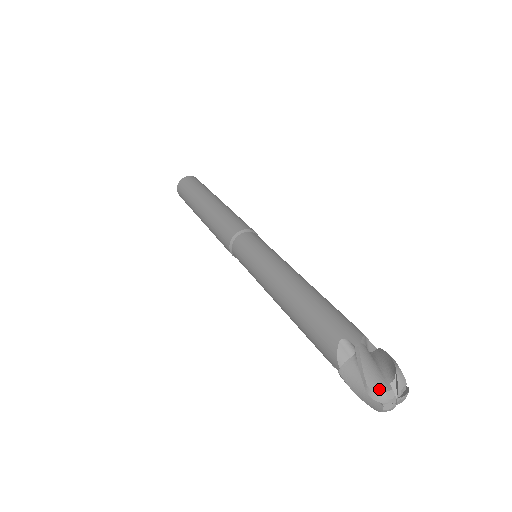
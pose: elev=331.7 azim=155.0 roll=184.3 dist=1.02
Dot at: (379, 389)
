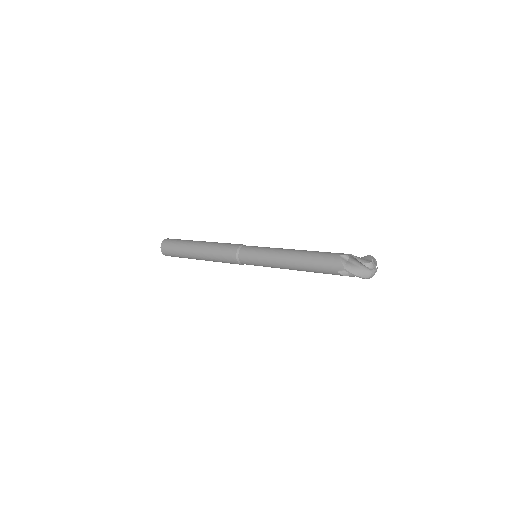
Dot at: (369, 262)
